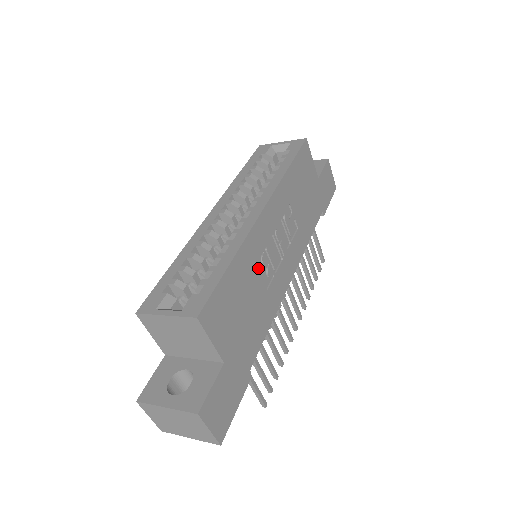
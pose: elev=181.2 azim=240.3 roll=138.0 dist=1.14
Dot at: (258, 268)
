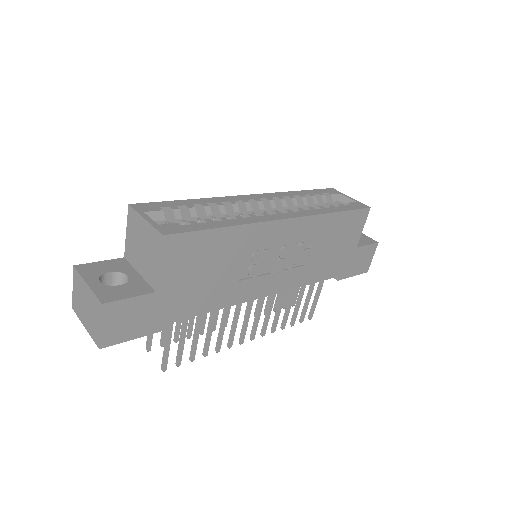
Dot at: (245, 257)
